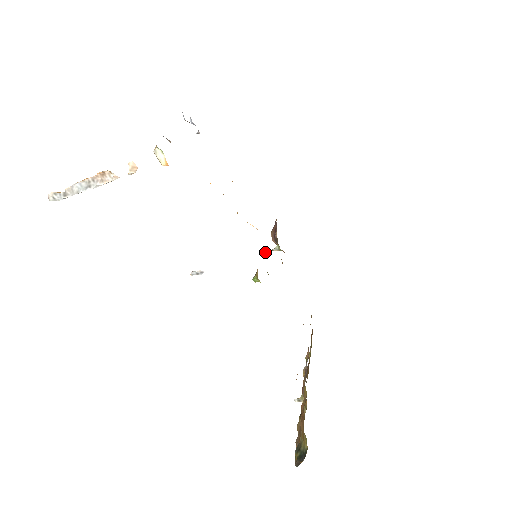
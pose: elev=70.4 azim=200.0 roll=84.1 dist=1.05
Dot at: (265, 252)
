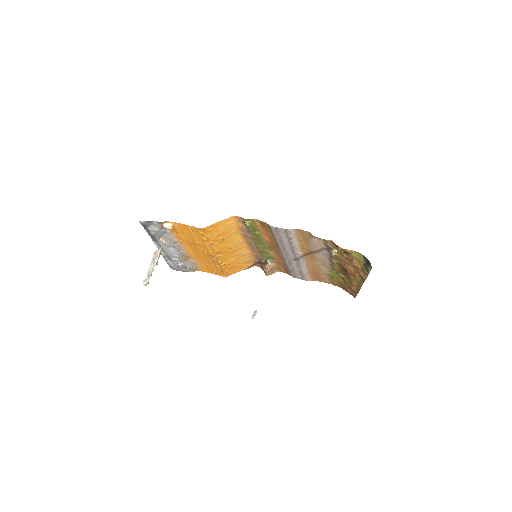
Dot at: (267, 270)
